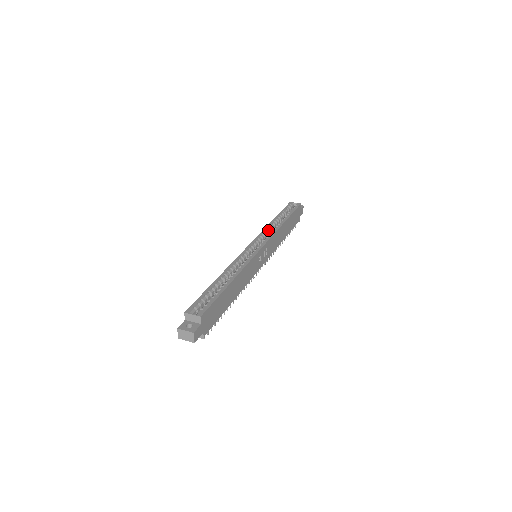
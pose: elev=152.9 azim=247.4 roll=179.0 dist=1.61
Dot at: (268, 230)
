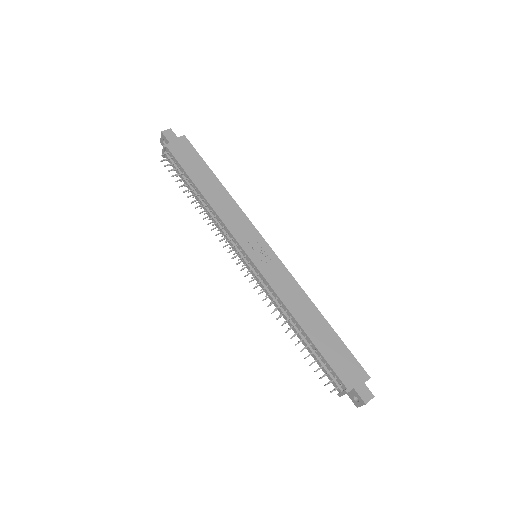
Dot at: occluded
